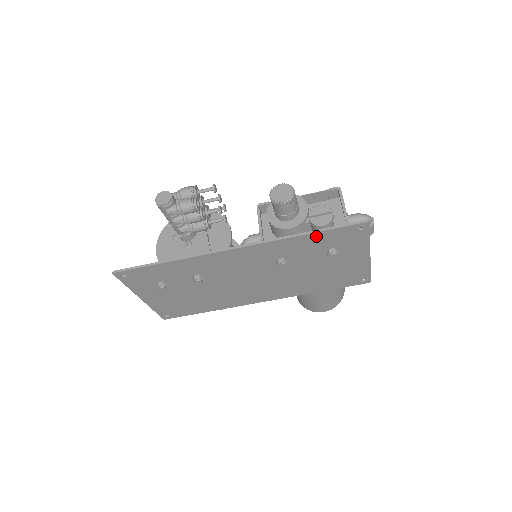
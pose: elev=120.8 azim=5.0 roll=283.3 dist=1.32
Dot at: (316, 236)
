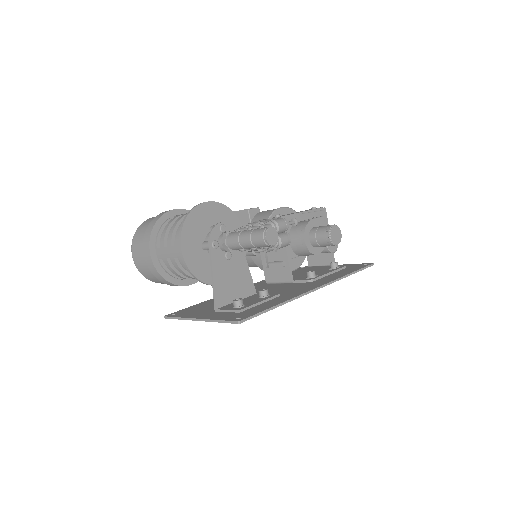
Dot at: occluded
